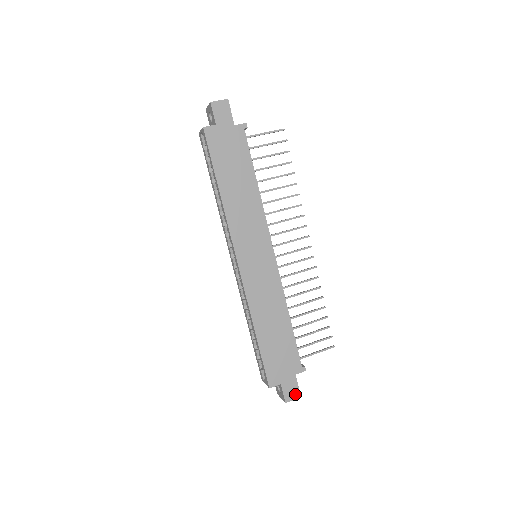
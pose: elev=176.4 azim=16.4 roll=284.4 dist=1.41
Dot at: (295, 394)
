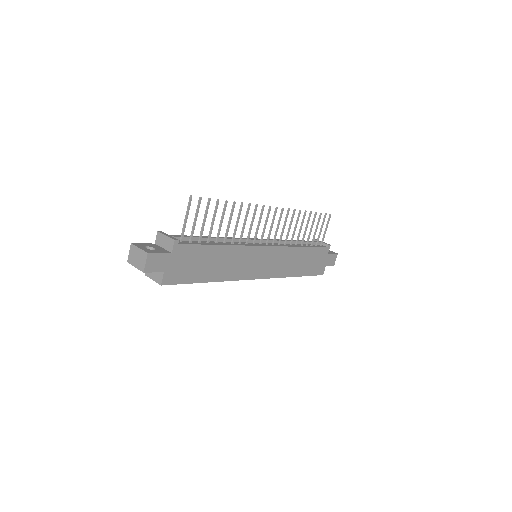
Dot at: (334, 257)
